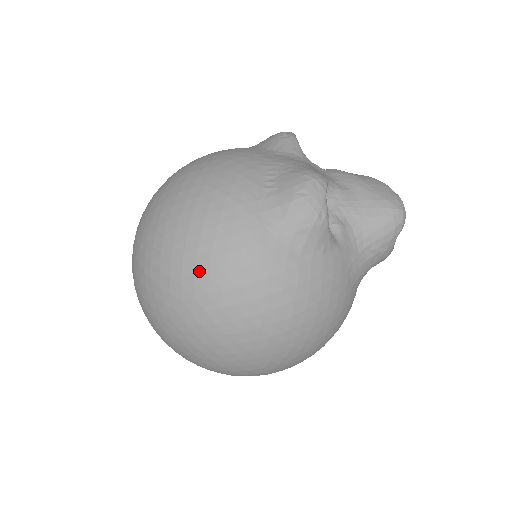
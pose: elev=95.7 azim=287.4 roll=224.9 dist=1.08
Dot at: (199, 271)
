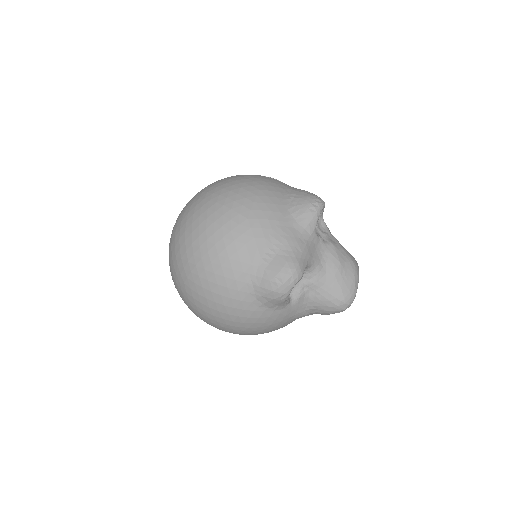
Dot at: (199, 280)
